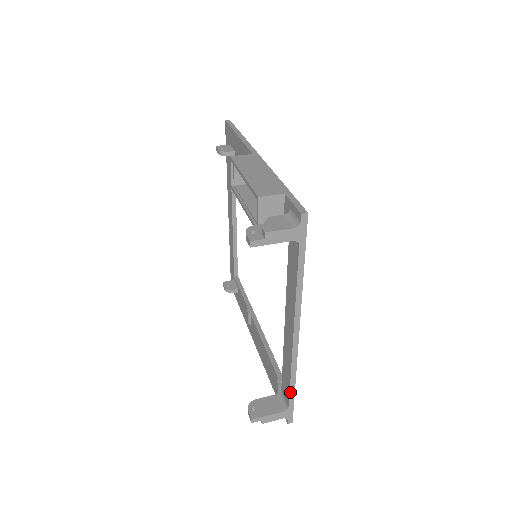
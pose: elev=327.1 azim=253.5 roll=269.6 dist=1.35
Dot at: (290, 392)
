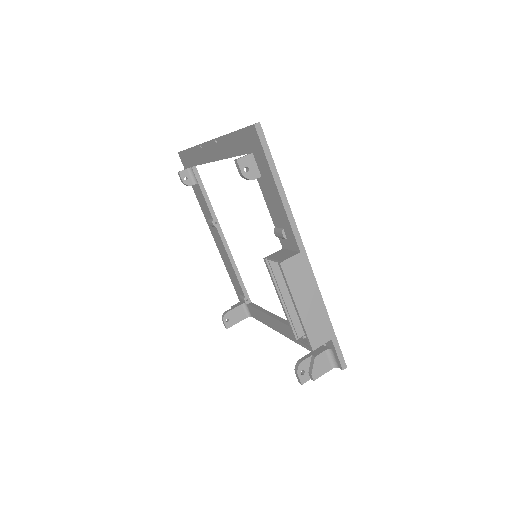
Dot at: (259, 320)
